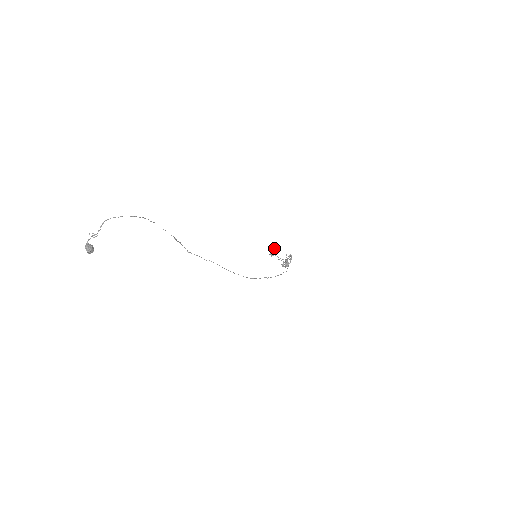
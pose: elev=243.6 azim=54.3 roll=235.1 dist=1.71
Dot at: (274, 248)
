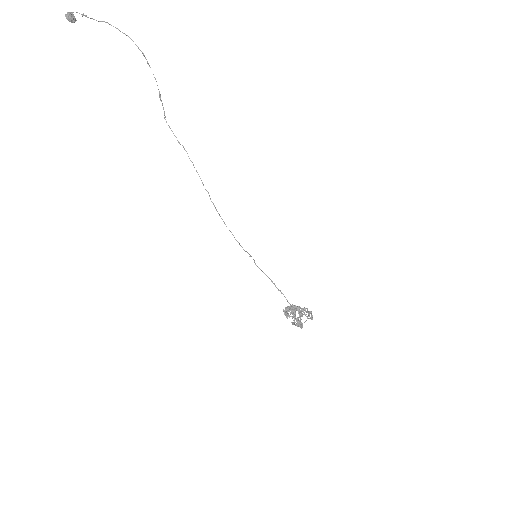
Dot at: (294, 307)
